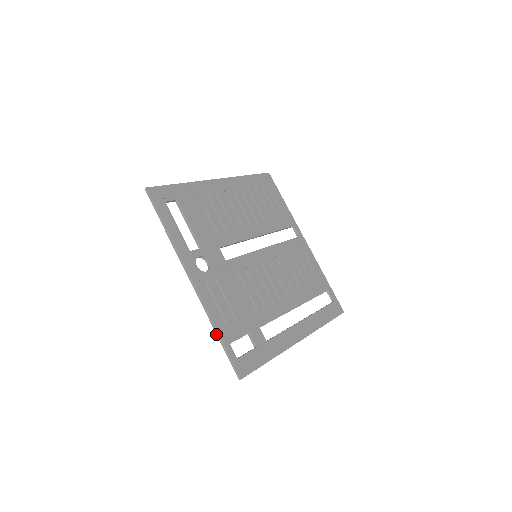
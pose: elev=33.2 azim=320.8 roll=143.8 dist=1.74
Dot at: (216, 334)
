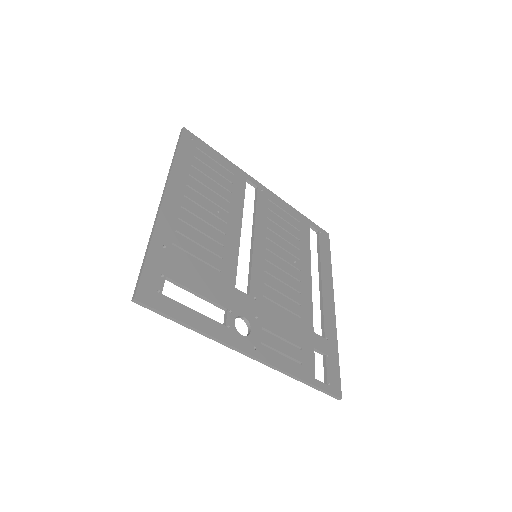
Dot at: occluded
